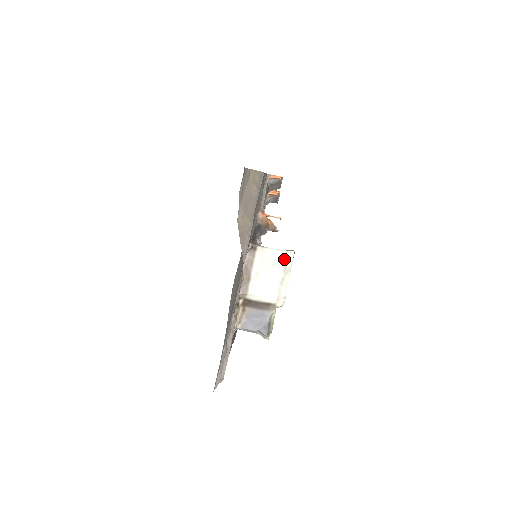
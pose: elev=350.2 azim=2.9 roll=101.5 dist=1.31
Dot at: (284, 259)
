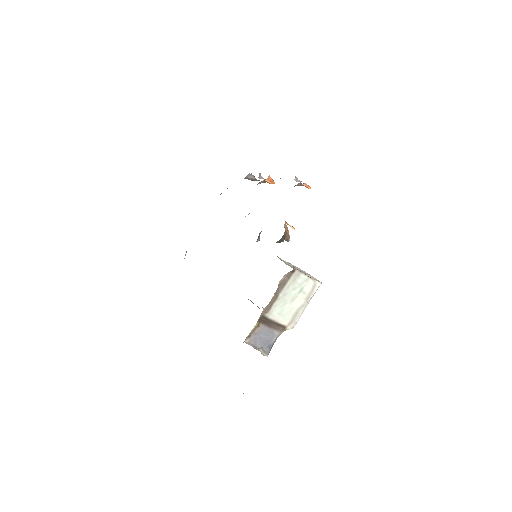
Dot at: (311, 288)
